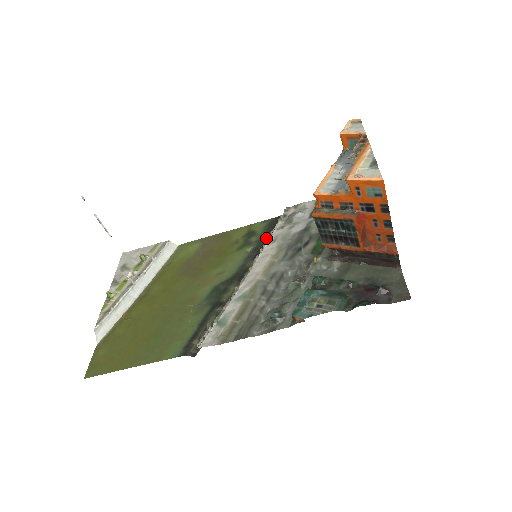
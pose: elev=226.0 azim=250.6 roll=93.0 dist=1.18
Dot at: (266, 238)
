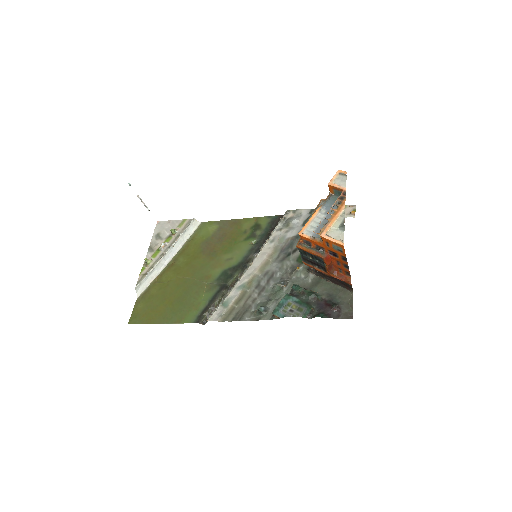
Dot at: (268, 234)
